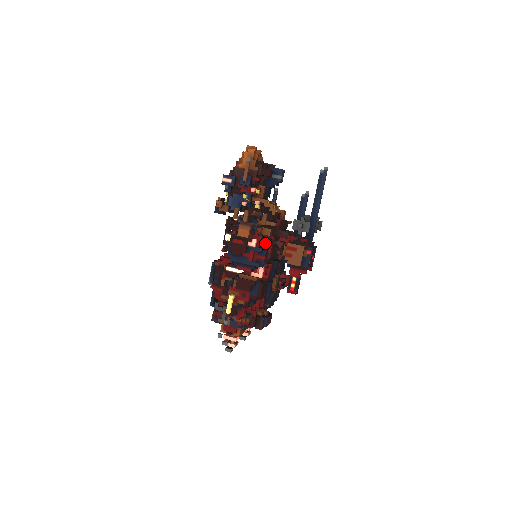
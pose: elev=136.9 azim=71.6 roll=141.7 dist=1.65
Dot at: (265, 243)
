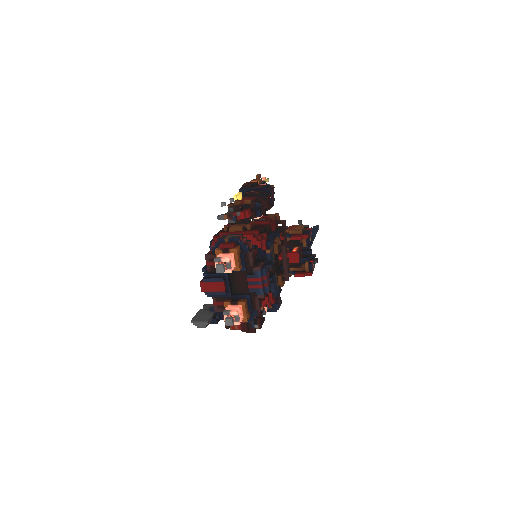
Dot at: occluded
